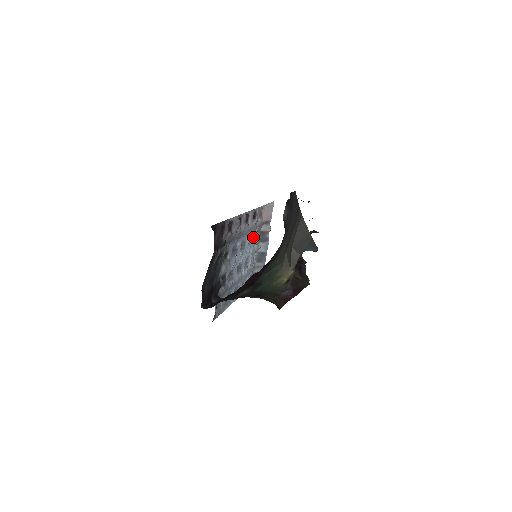
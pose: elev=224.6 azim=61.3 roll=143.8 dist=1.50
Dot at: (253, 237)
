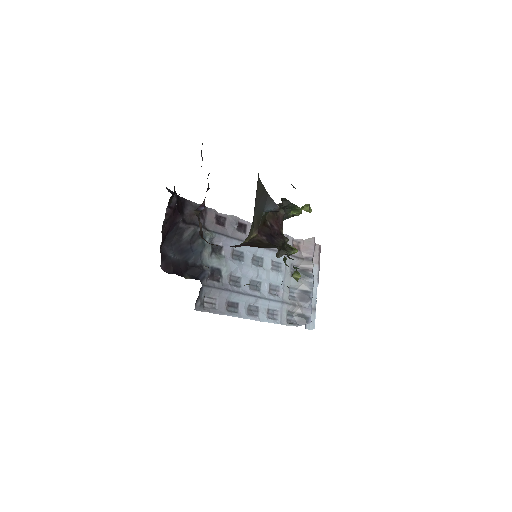
Dot at: (283, 264)
